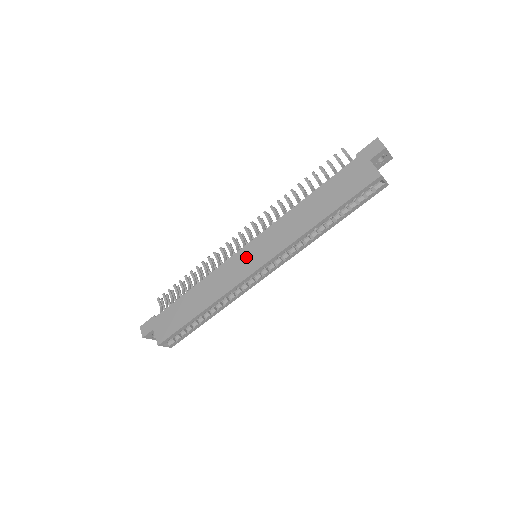
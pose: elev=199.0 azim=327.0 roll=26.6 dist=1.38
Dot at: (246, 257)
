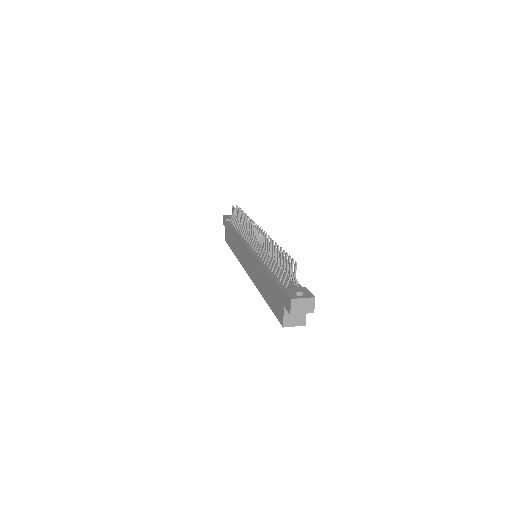
Dot at: (246, 256)
